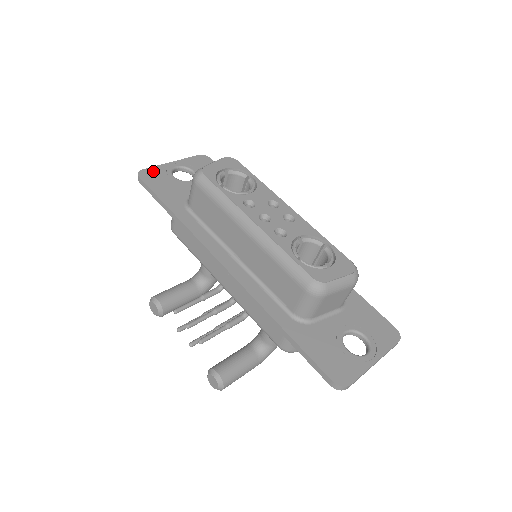
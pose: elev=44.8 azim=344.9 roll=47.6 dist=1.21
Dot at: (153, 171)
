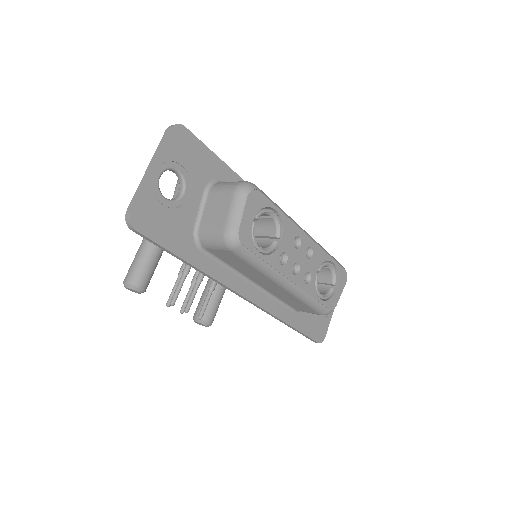
Dot at: (143, 206)
